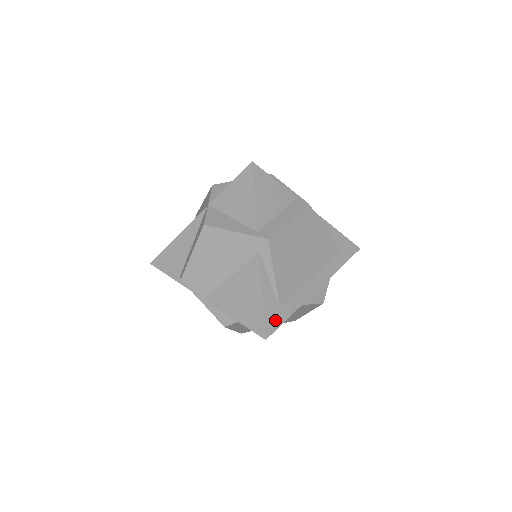
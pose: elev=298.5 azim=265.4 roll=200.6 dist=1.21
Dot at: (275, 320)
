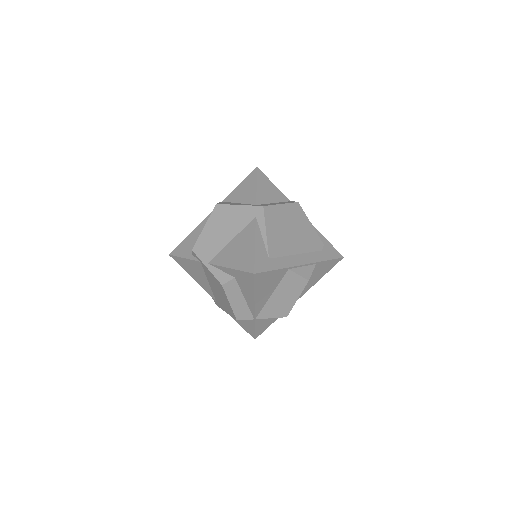
Dot at: (264, 265)
